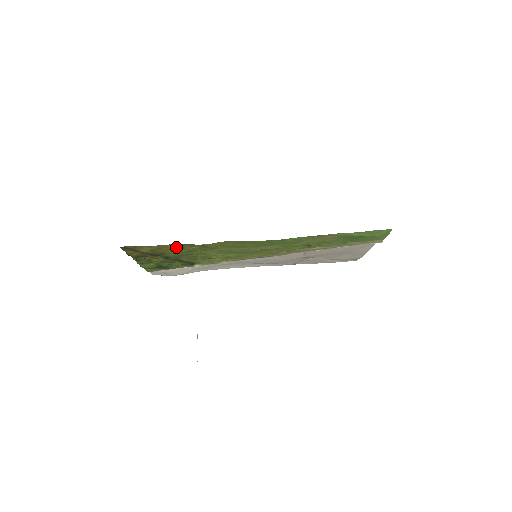
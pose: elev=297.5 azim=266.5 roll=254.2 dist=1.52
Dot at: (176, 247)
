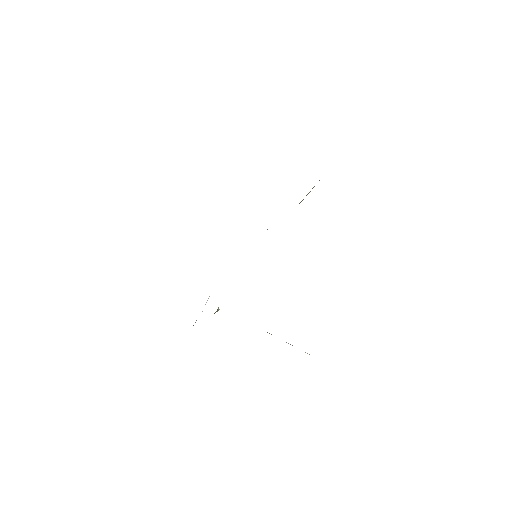
Dot at: occluded
